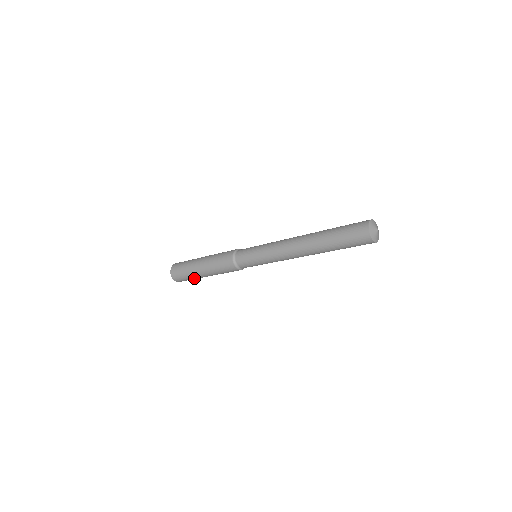
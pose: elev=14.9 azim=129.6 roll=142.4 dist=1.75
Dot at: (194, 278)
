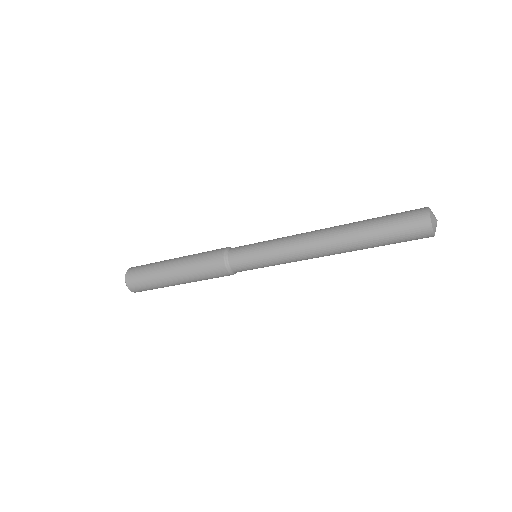
Dot at: (162, 287)
